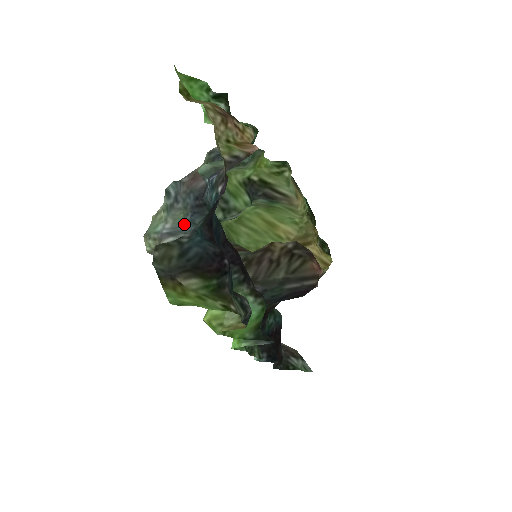
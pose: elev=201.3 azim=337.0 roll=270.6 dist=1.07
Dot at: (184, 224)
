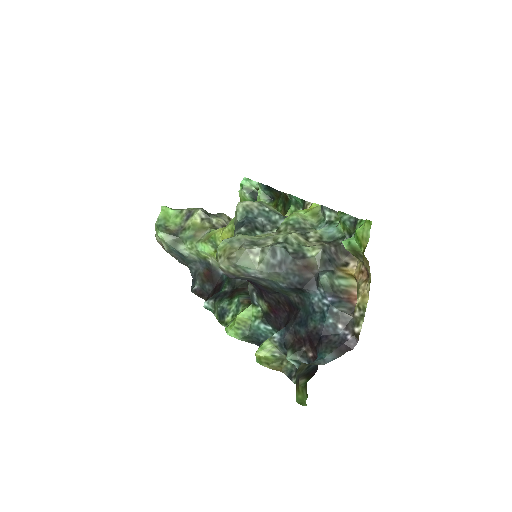
Dot at: (272, 281)
